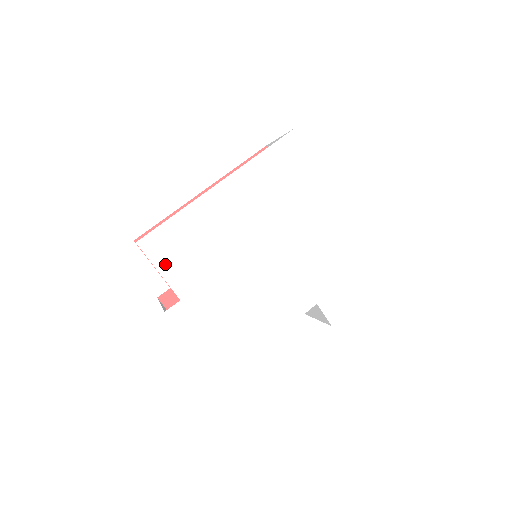
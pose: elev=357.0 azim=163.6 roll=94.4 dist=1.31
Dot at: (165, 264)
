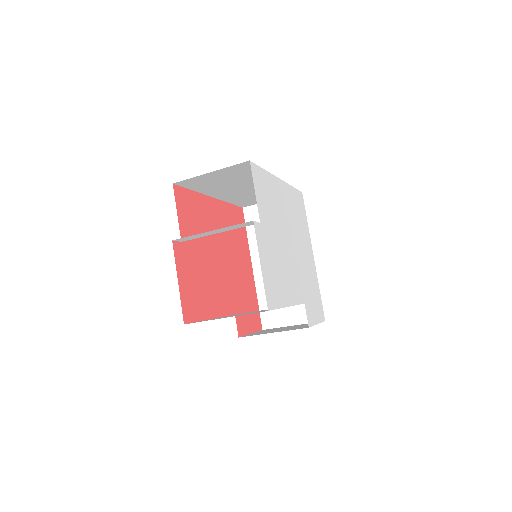
Dot at: (258, 191)
